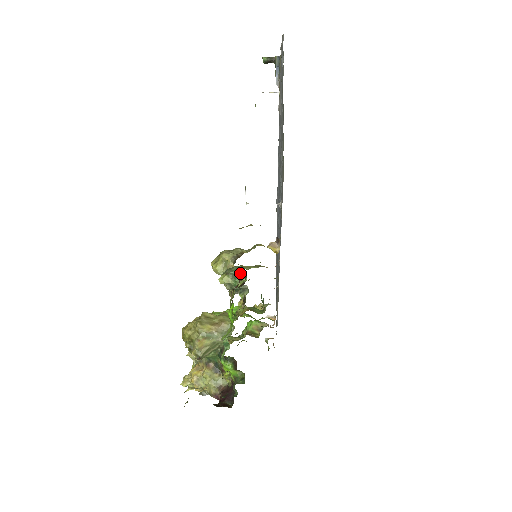
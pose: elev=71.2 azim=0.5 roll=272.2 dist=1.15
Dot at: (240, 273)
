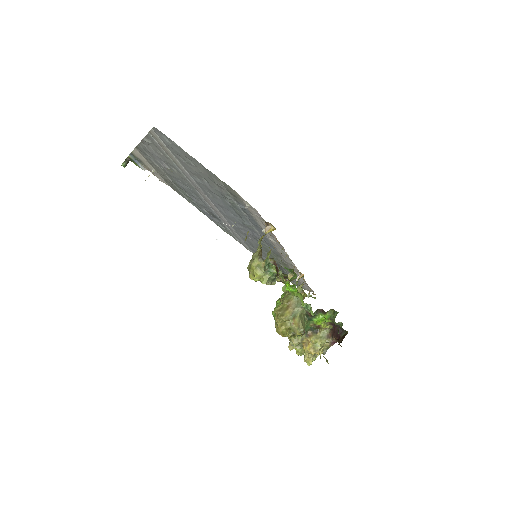
Dot at: (271, 262)
